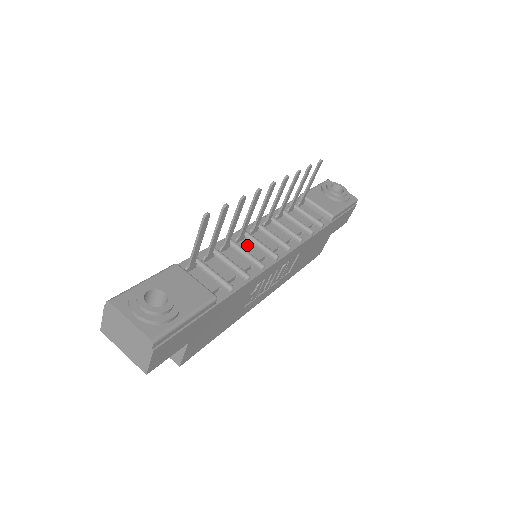
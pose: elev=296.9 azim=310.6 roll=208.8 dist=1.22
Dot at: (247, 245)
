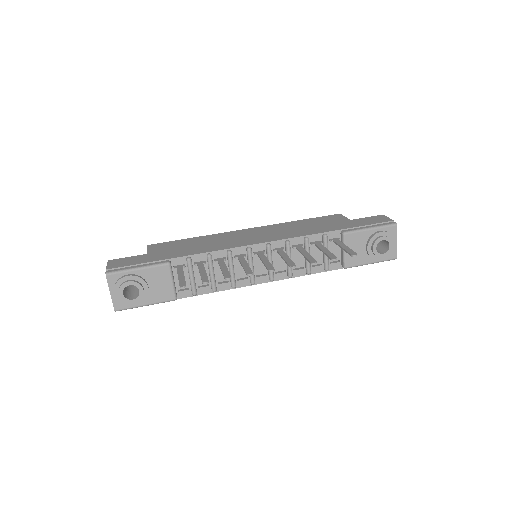
Dot at: occluded
